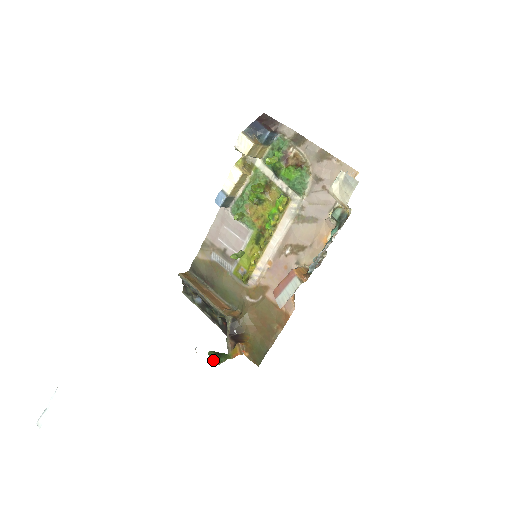
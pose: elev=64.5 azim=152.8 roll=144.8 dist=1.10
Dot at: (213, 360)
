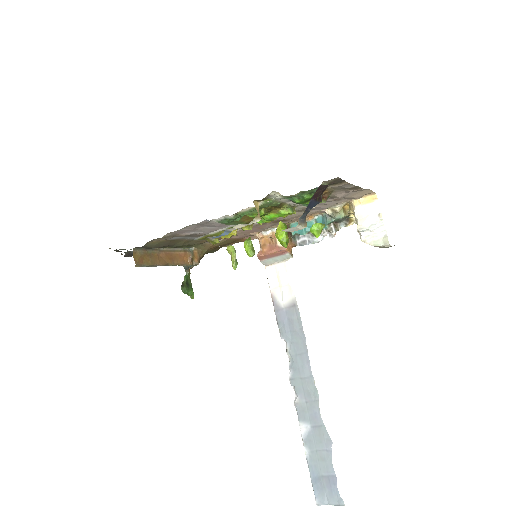
Dot at: (191, 295)
